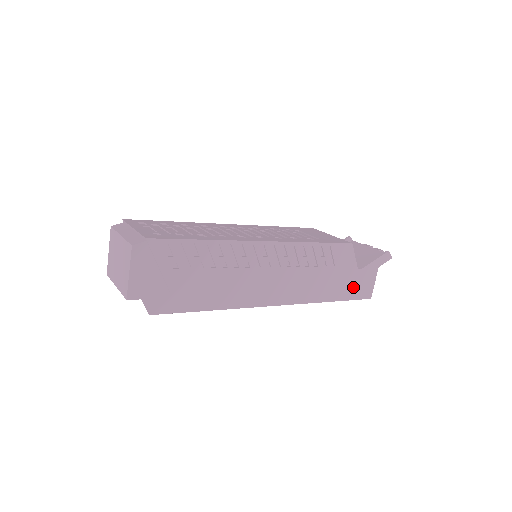
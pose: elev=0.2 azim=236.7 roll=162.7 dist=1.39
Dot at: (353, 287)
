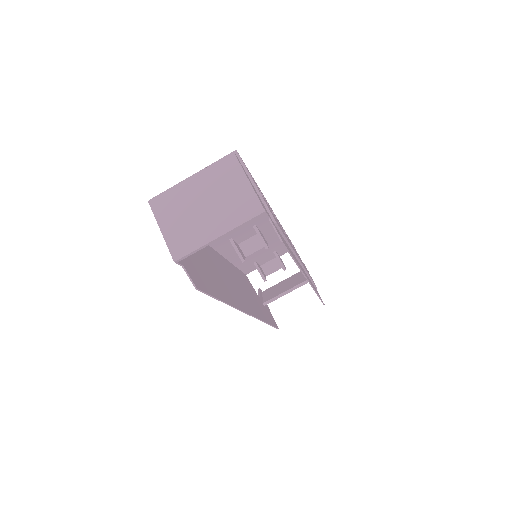
Dot at: occluded
